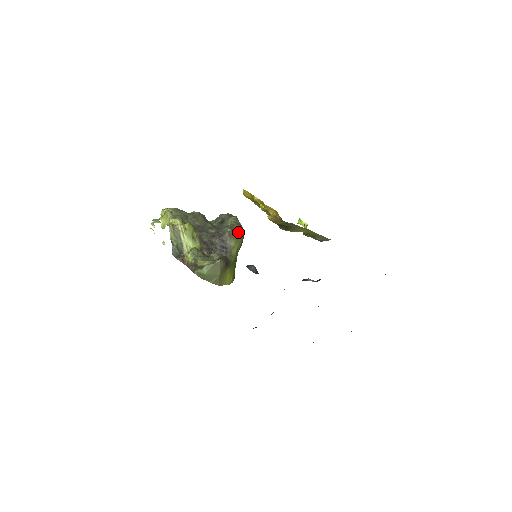
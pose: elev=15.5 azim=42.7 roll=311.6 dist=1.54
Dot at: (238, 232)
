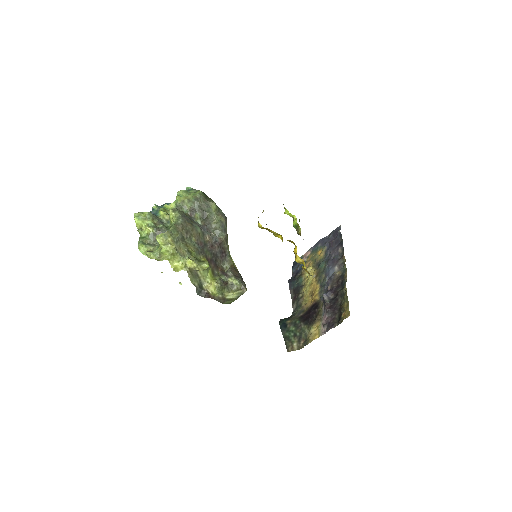
Dot at: occluded
